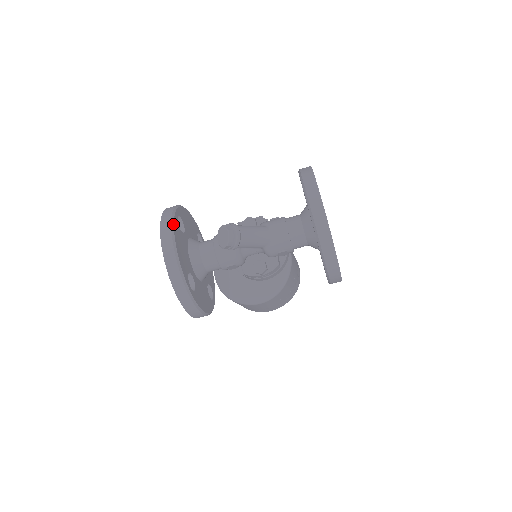
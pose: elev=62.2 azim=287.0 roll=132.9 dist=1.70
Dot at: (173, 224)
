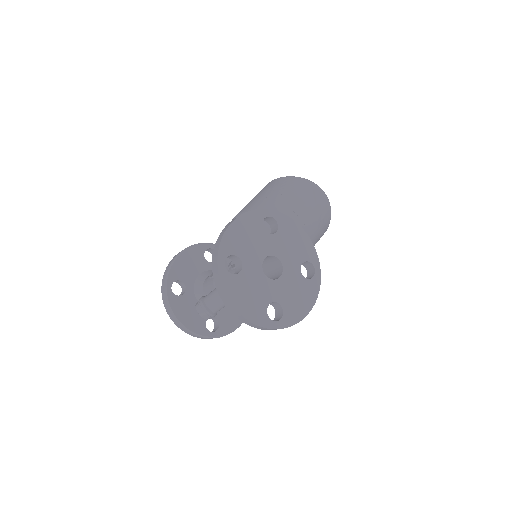
Dot at: (169, 306)
